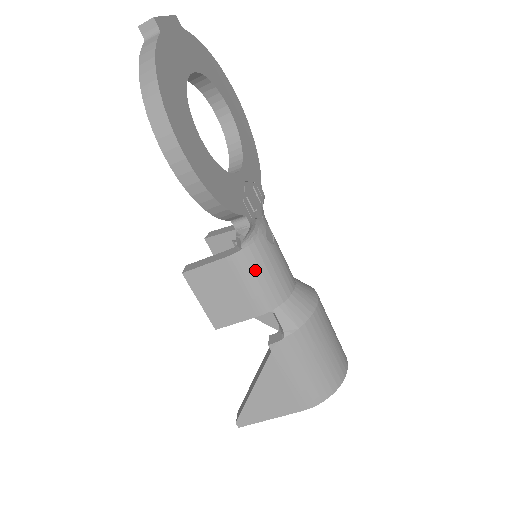
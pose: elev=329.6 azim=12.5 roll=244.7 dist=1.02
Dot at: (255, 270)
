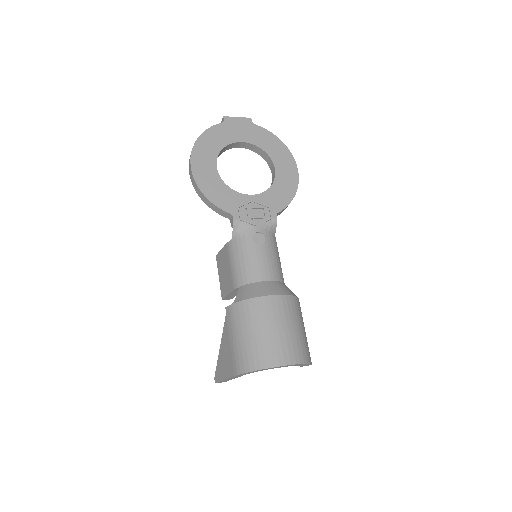
Dot at: (236, 255)
